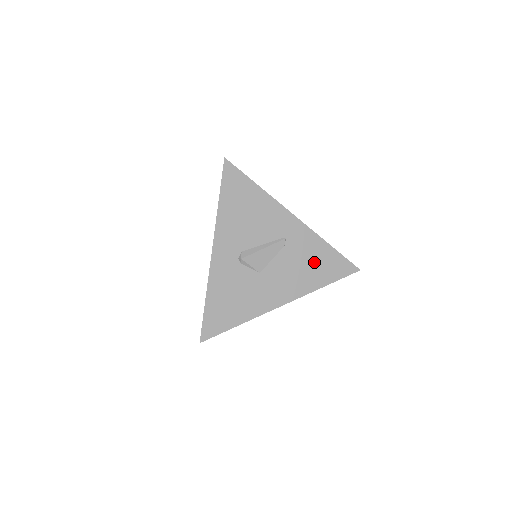
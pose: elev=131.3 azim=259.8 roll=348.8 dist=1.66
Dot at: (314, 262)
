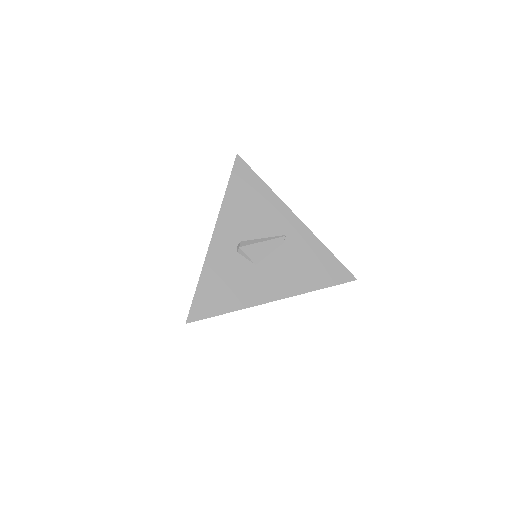
Dot at: (311, 264)
